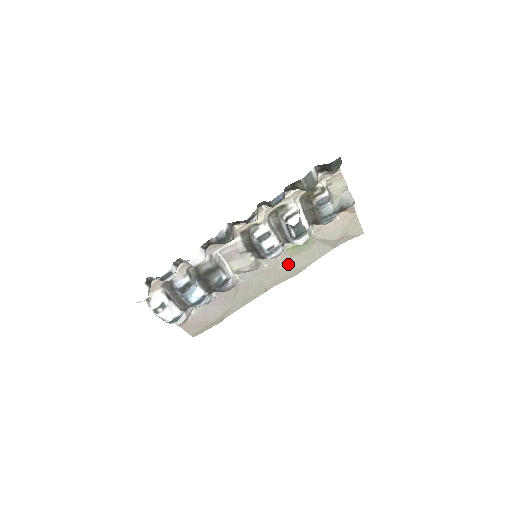
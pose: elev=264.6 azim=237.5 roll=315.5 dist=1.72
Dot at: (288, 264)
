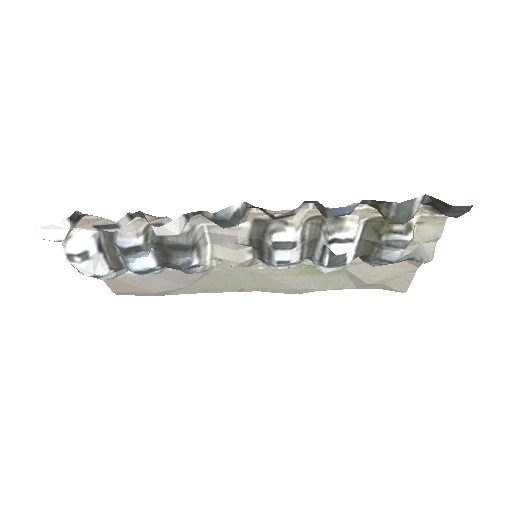
Dot at: (290, 280)
